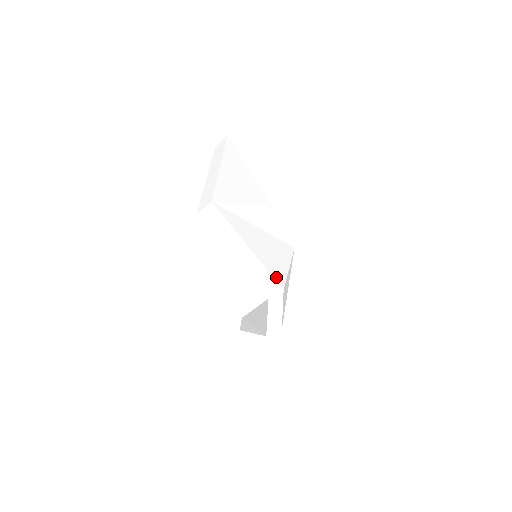
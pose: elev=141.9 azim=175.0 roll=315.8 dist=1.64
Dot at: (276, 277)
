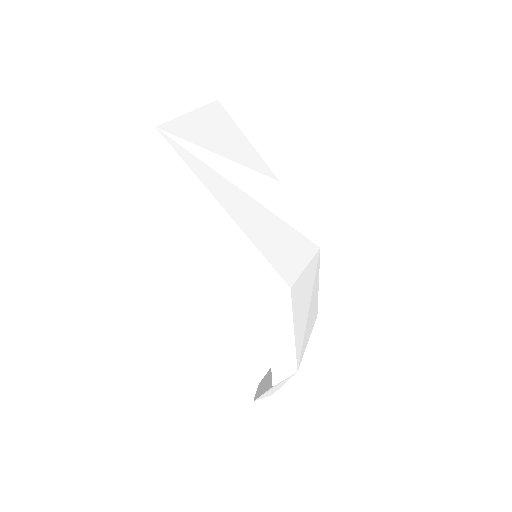
Dot at: (276, 266)
